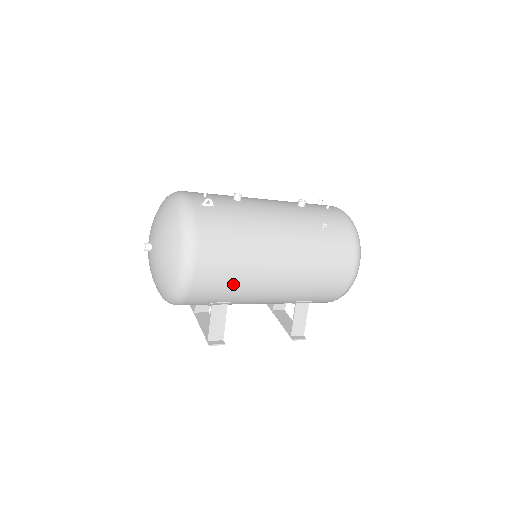
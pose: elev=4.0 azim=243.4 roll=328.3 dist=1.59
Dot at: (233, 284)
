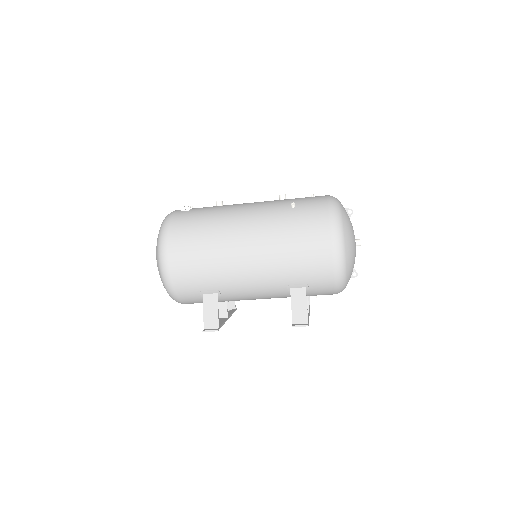
Dot at: (205, 266)
